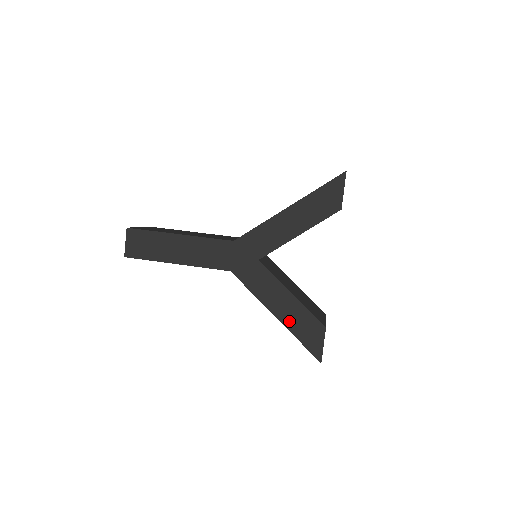
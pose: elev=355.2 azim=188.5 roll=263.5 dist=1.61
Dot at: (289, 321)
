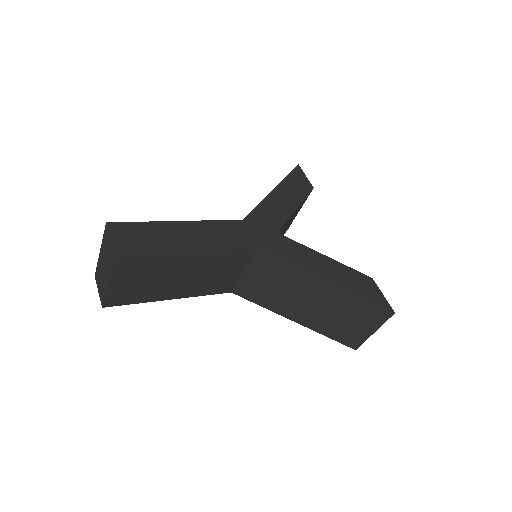
Dot at: (341, 281)
